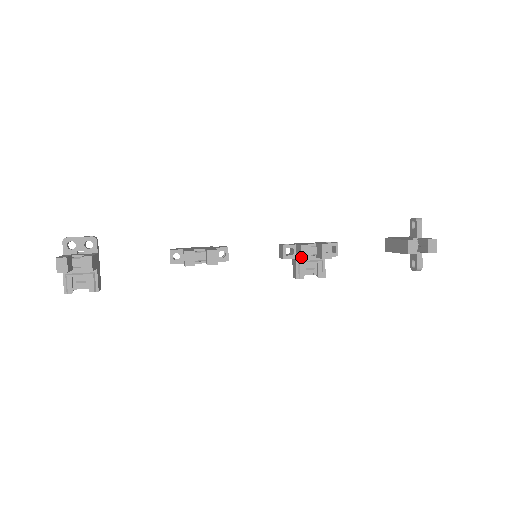
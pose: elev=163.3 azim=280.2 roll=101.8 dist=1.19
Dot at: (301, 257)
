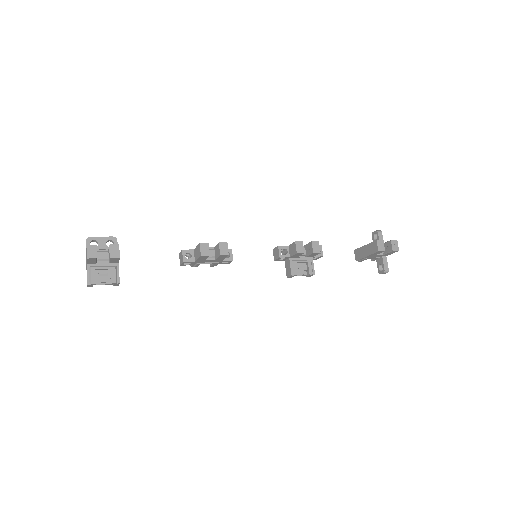
Dot at: (296, 251)
